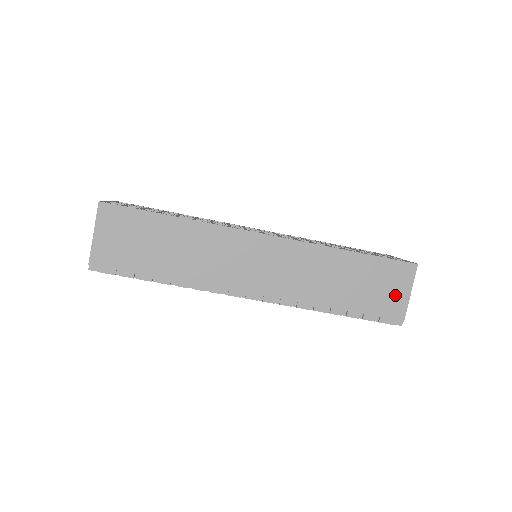
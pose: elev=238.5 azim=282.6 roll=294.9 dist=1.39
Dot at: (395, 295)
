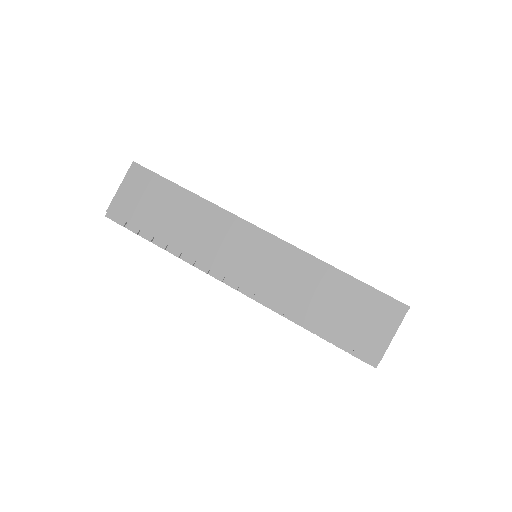
Dot at: (376, 331)
